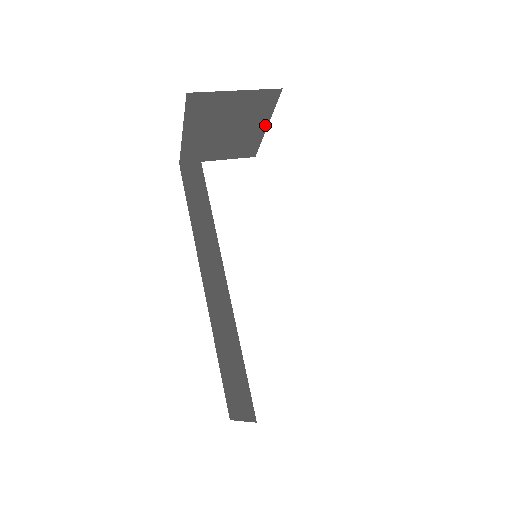
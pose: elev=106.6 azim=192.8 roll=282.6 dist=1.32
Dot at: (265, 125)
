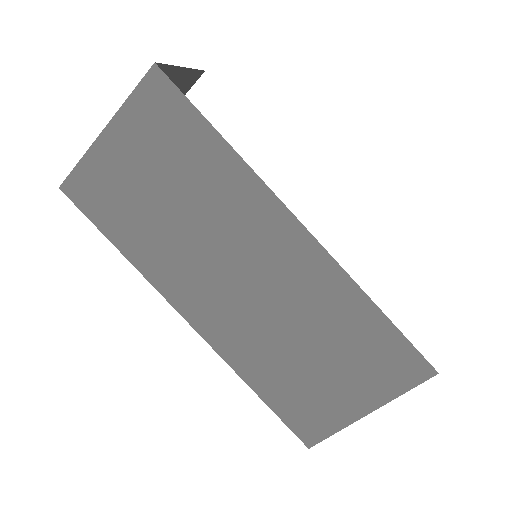
Dot at: occluded
